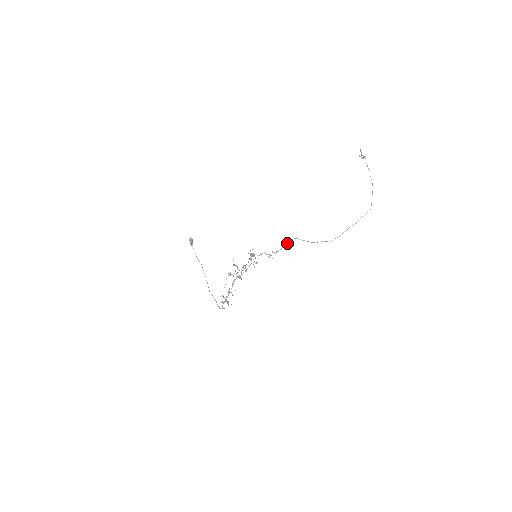
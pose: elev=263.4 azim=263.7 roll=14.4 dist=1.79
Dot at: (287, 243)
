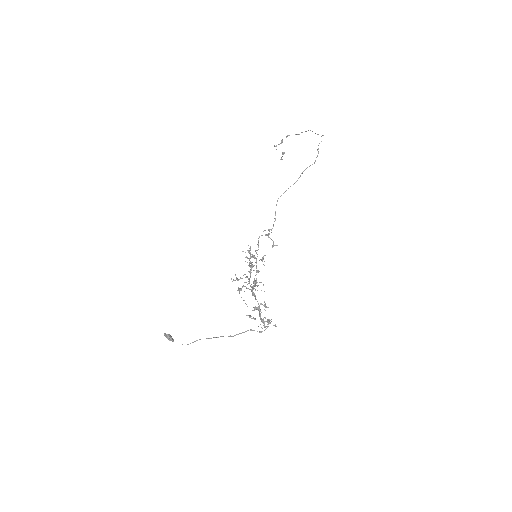
Dot at: occluded
